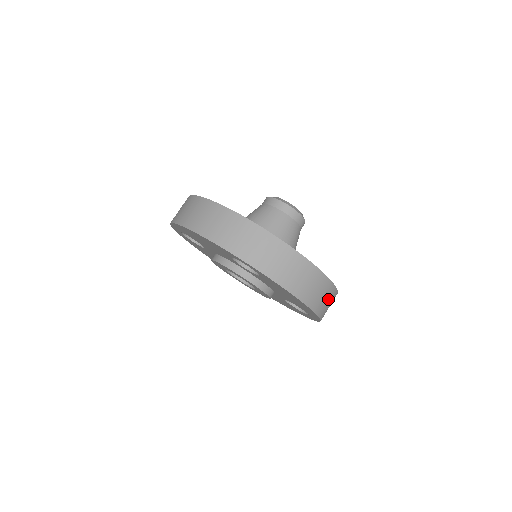
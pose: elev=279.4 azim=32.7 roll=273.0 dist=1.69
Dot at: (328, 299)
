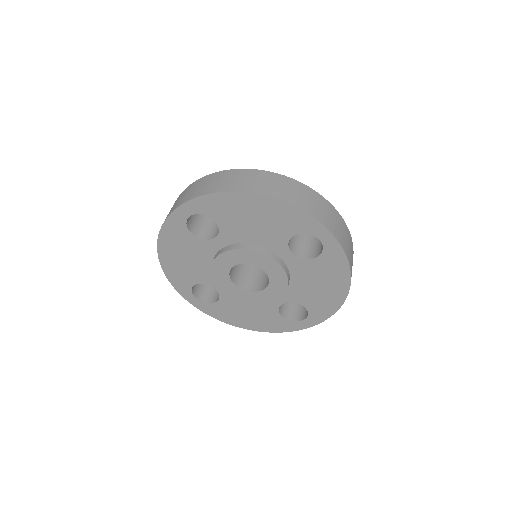
Dot at: occluded
